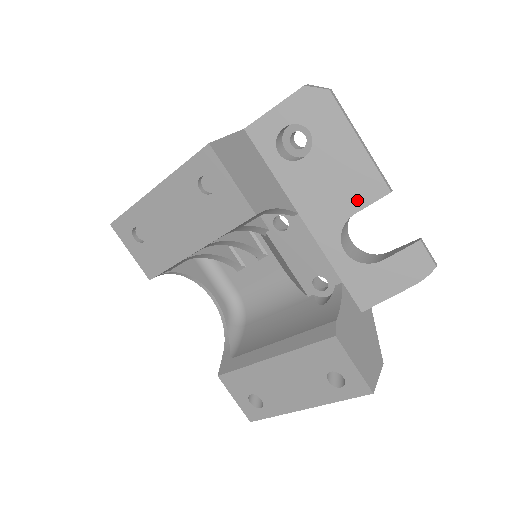
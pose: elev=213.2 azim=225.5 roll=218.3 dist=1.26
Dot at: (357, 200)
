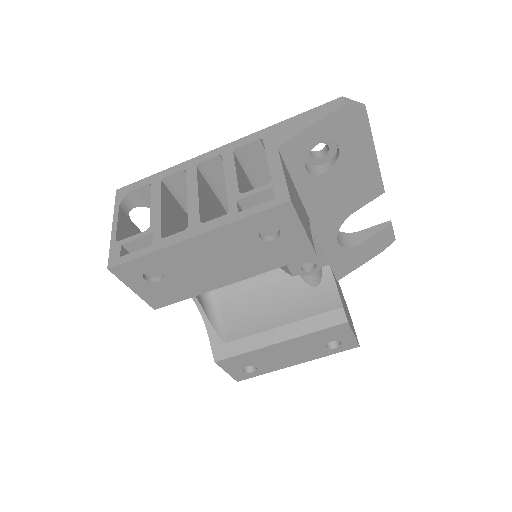
Dot at: (359, 202)
